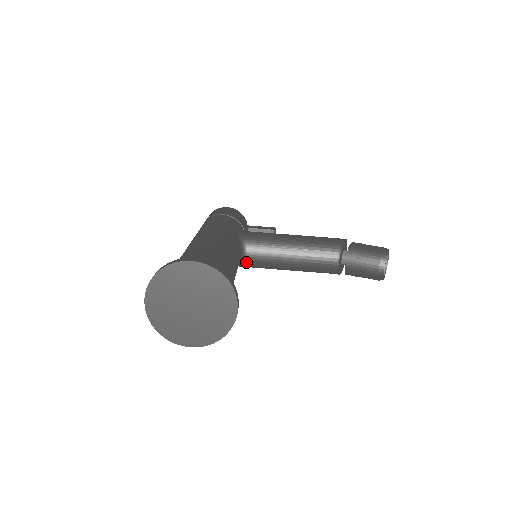
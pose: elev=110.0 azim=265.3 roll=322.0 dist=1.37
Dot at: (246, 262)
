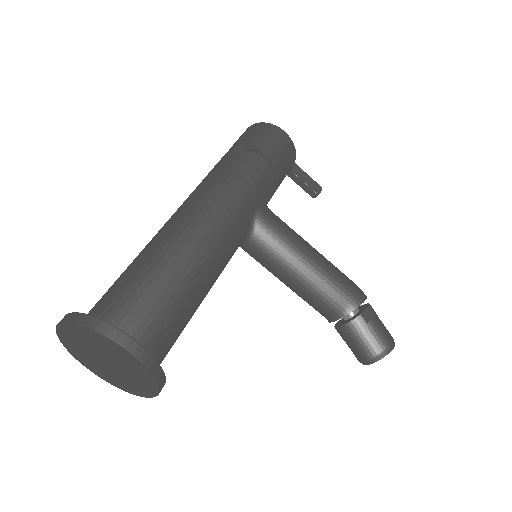
Dot at: (243, 249)
